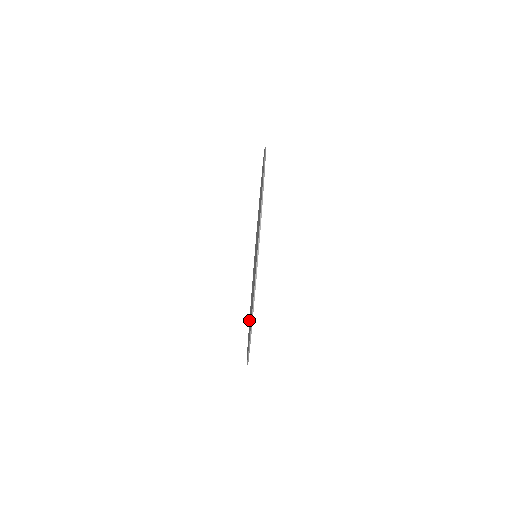
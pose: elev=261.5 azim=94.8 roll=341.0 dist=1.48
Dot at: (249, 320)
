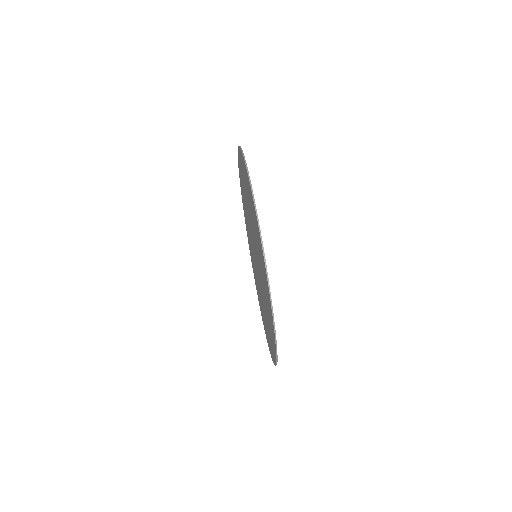
Dot at: occluded
